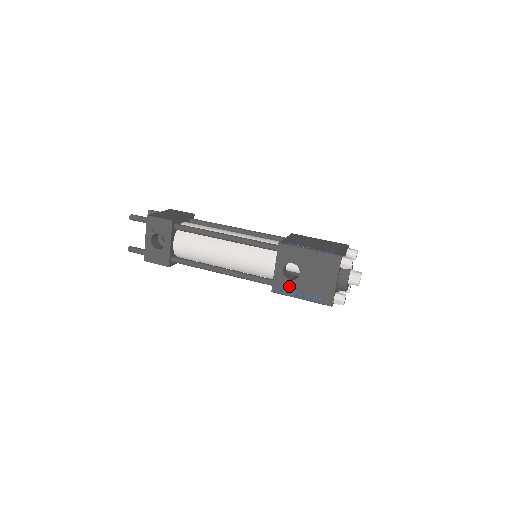
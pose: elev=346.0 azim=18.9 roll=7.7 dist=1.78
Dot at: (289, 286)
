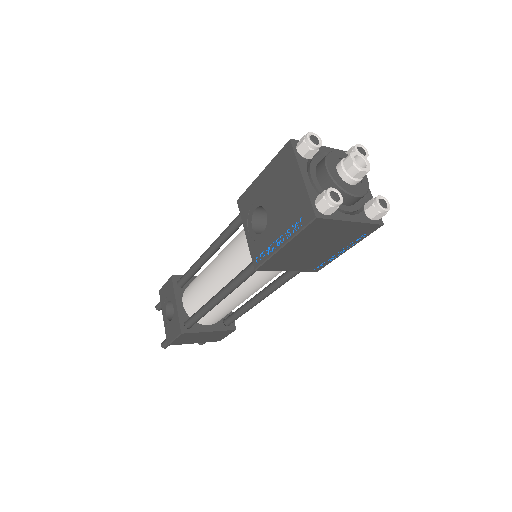
Dot at: (265, 242)
